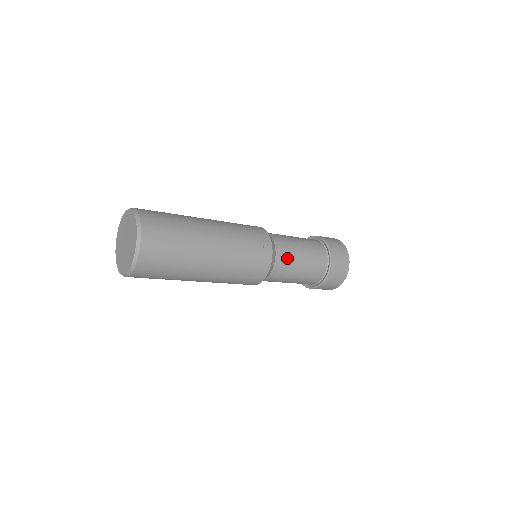
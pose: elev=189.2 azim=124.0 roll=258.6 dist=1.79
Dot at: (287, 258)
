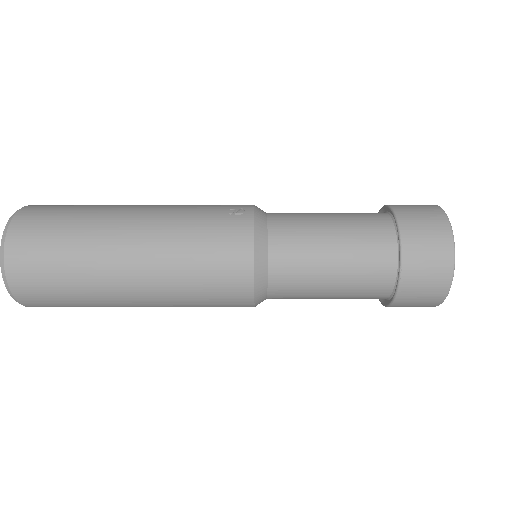
Dot at: (294, 228)
